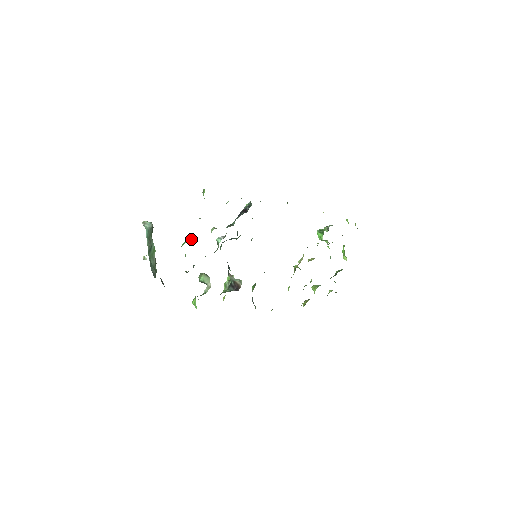
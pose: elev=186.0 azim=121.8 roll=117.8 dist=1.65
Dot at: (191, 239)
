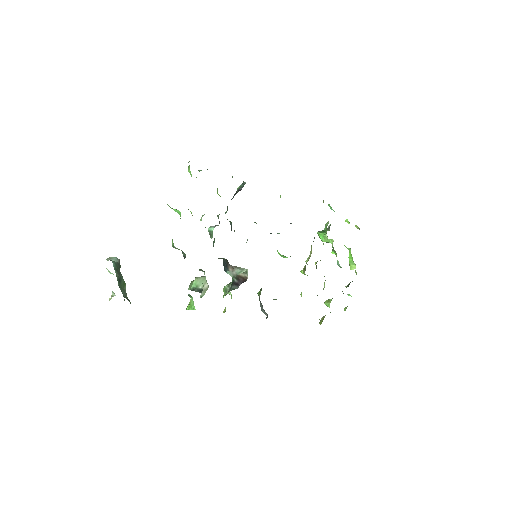
Dot at: occluded
